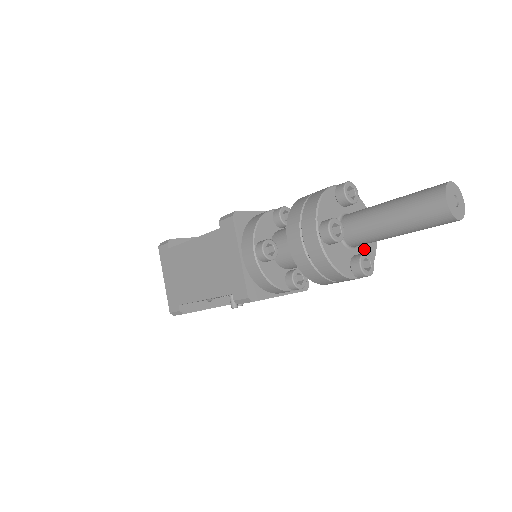
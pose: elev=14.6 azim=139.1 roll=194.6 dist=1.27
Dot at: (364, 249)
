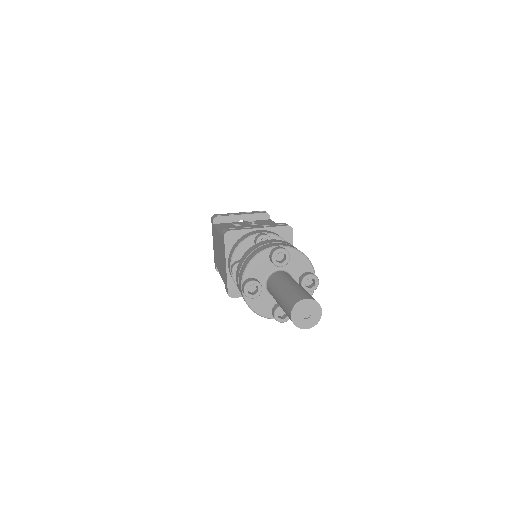
Dot at: occluded
